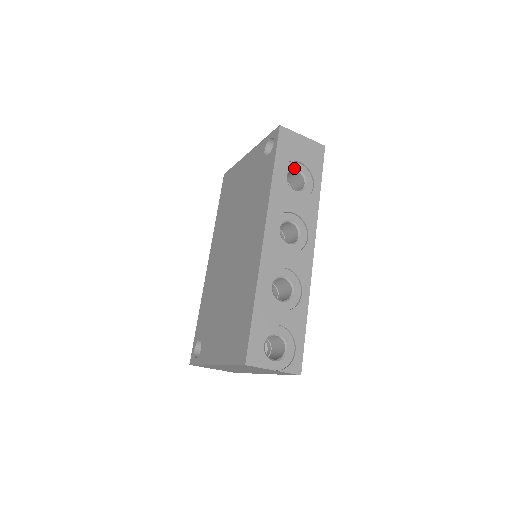
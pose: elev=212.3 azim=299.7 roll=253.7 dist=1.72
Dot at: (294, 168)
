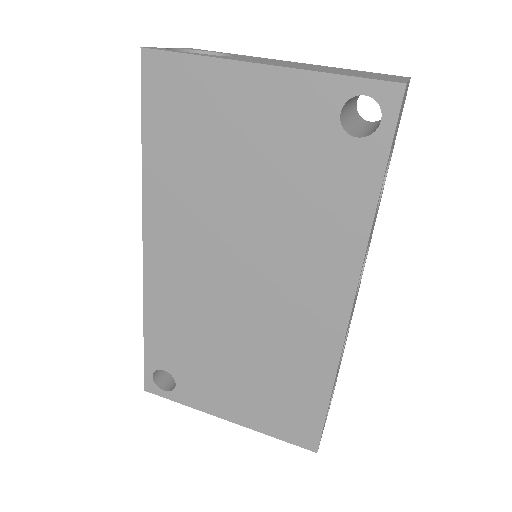
Dot at: occluded
